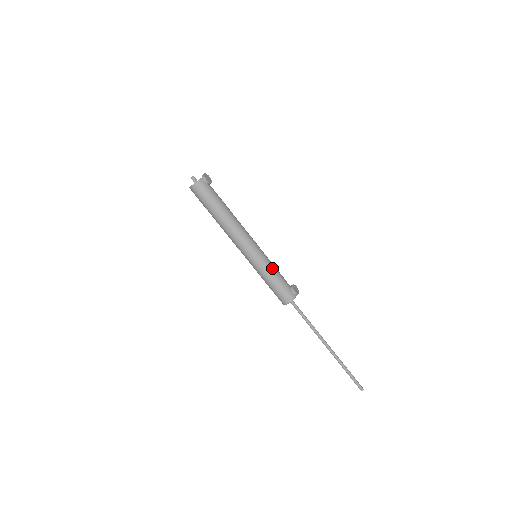
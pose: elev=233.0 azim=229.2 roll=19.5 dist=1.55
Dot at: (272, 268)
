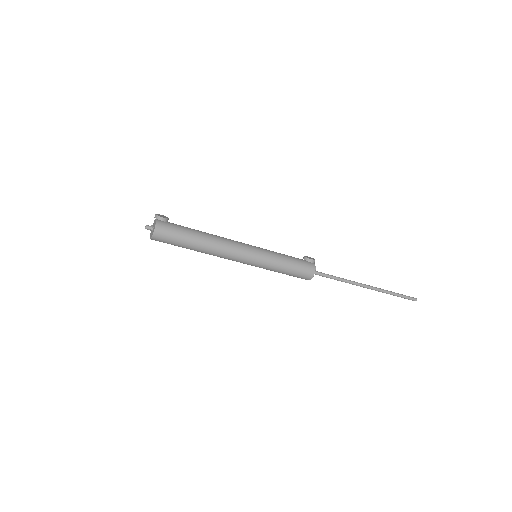
Dot at: (278, 255)
